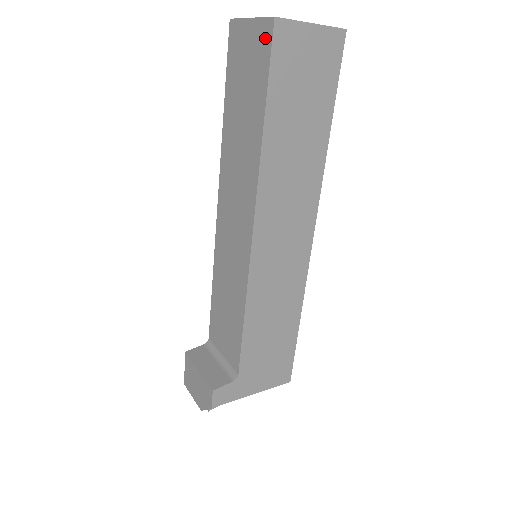
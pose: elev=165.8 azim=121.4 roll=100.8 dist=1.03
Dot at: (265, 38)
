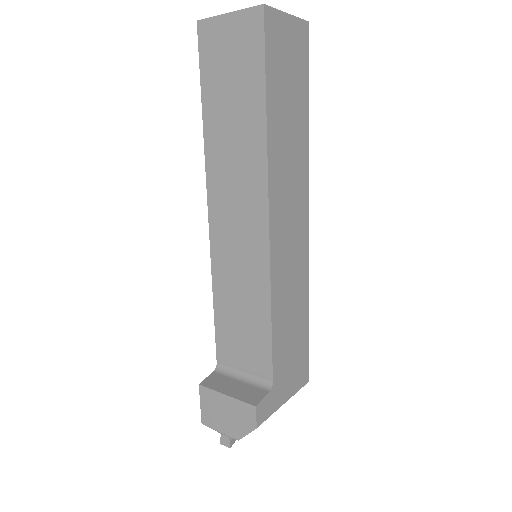
Dot at: (254, 26)
